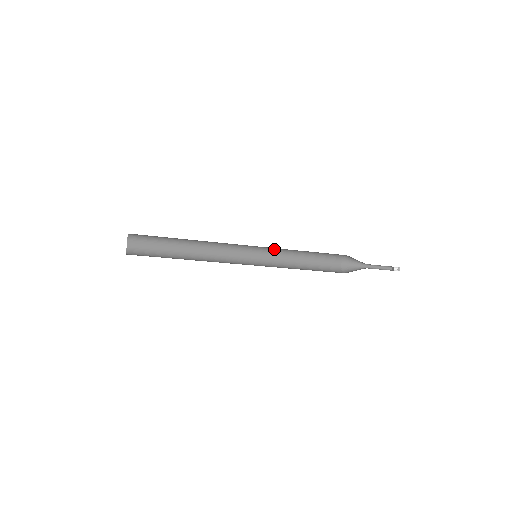
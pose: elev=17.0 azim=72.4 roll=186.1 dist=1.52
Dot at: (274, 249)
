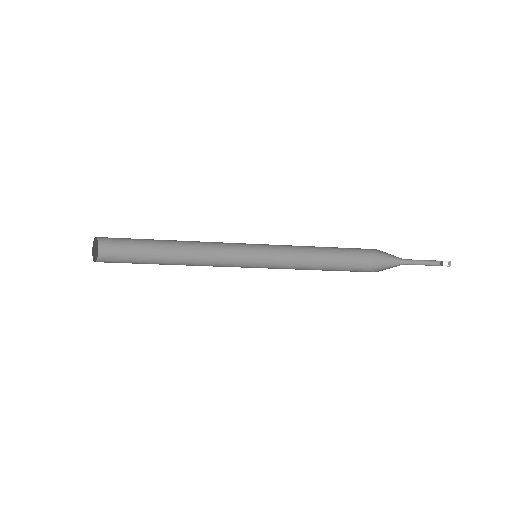
Dot at: (279, 249)
